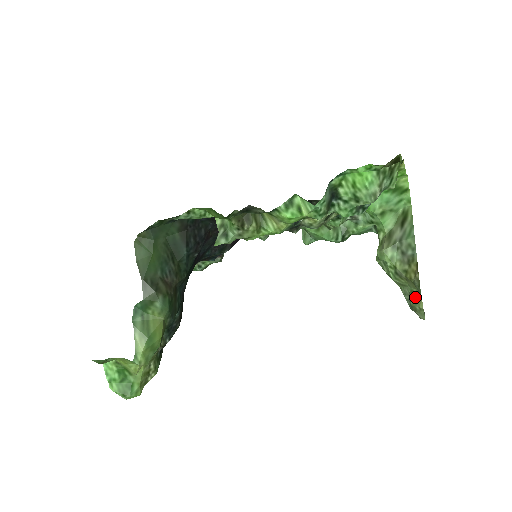
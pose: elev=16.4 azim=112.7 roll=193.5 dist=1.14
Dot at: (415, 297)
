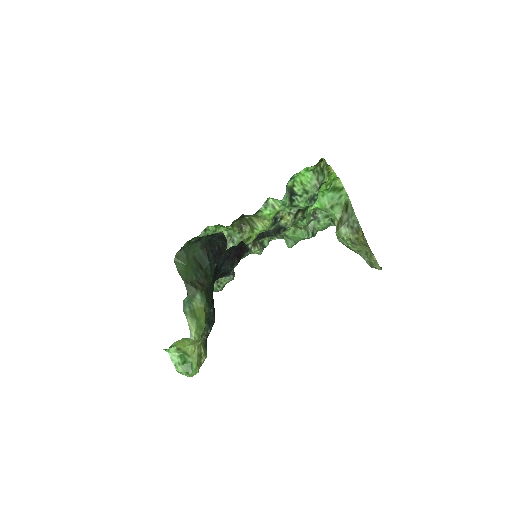
Dot at: (369, 255)
